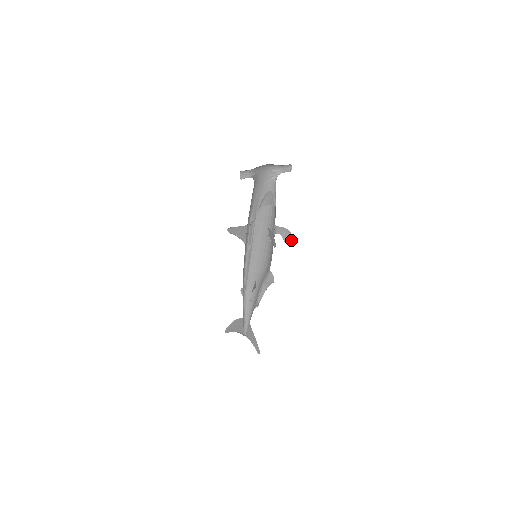
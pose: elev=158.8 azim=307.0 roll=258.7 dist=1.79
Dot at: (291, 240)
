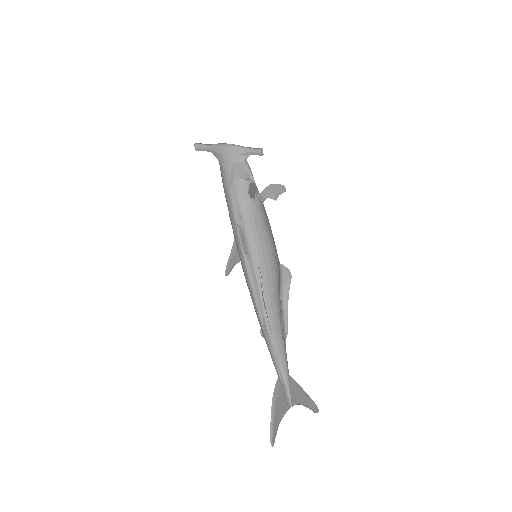
Dot at: (281, 192)
